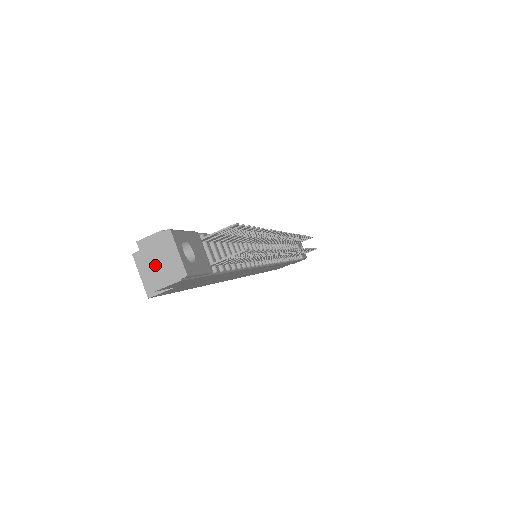
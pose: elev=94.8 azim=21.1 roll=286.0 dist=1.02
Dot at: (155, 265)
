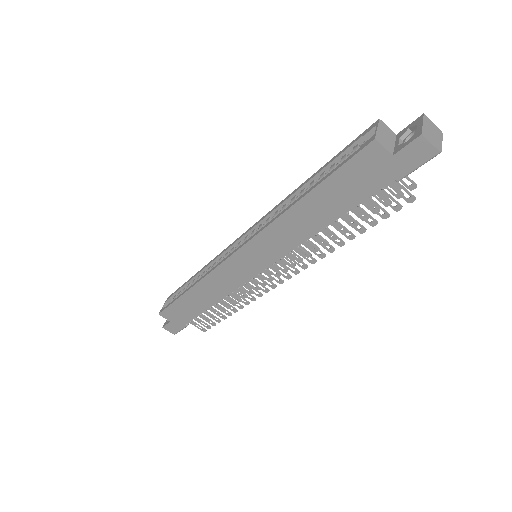
Dot at: (428, 130)
